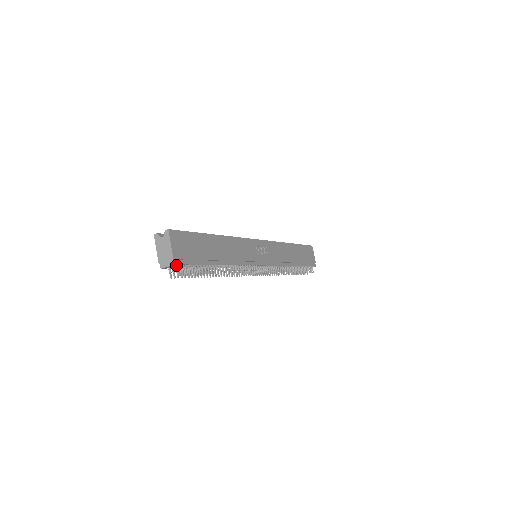
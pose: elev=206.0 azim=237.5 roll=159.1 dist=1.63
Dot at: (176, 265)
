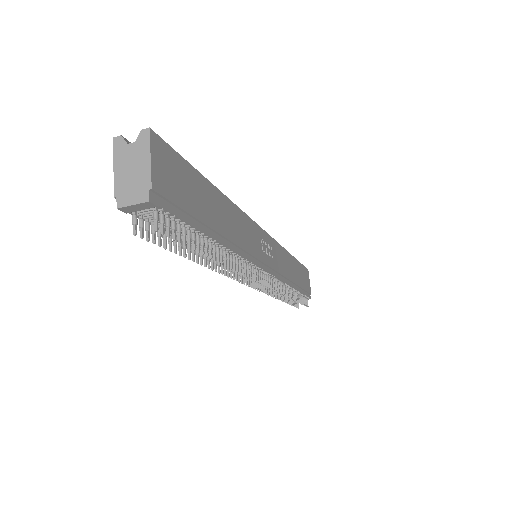
Dot at: (153, 205)
